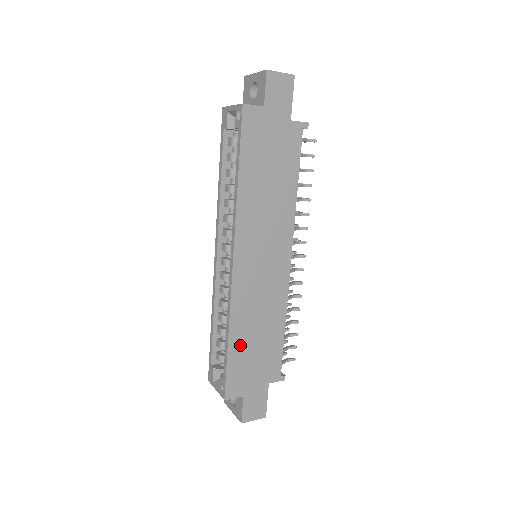
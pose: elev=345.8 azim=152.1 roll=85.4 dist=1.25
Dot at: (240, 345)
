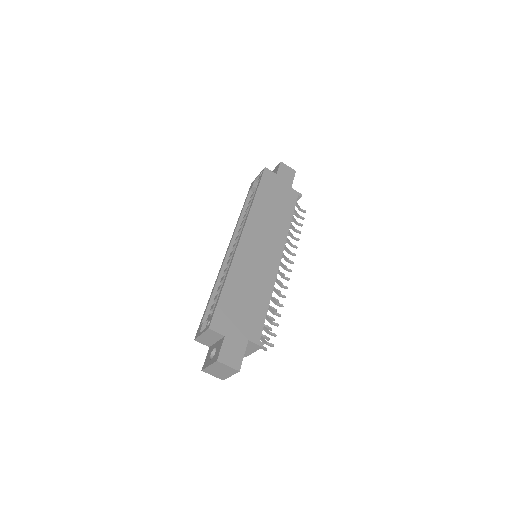
Dot at: (232, 293)
